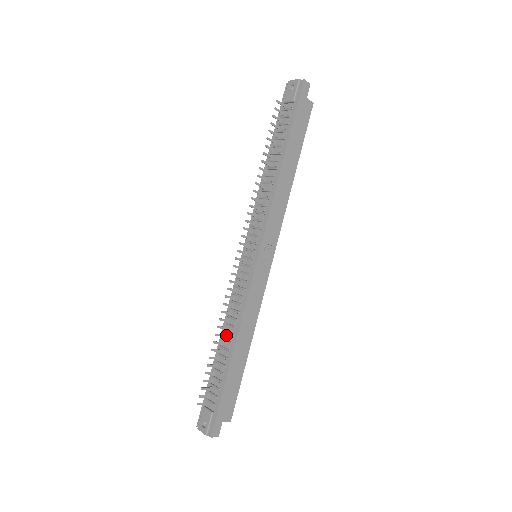
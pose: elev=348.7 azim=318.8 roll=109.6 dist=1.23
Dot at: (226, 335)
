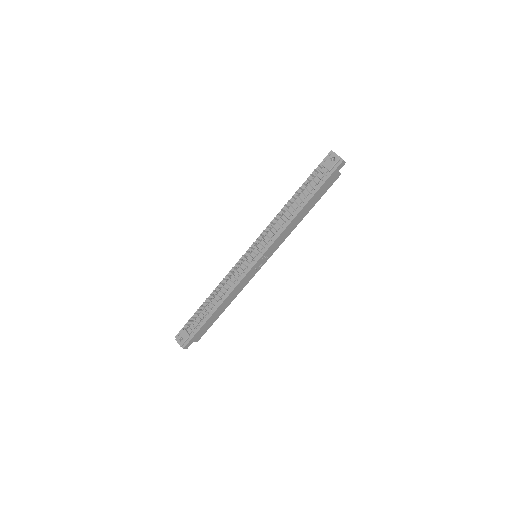
Dot at: (216, 295)
